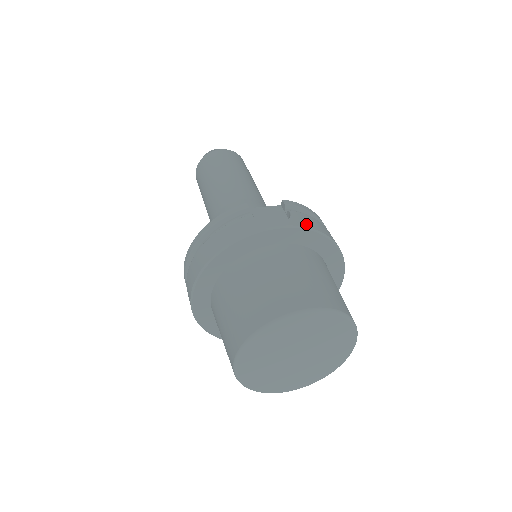
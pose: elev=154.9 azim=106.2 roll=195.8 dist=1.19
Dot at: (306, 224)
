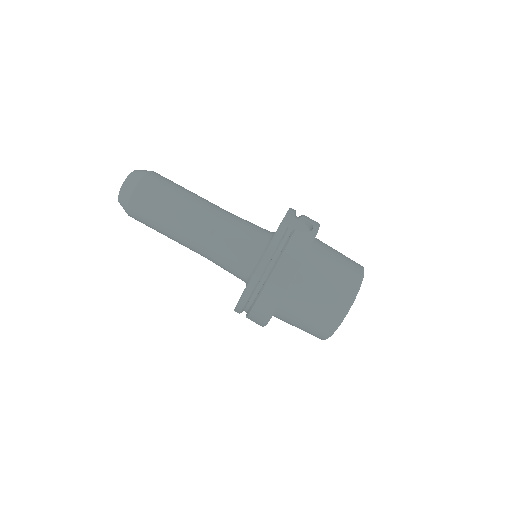
Dot at: (316, 222)
